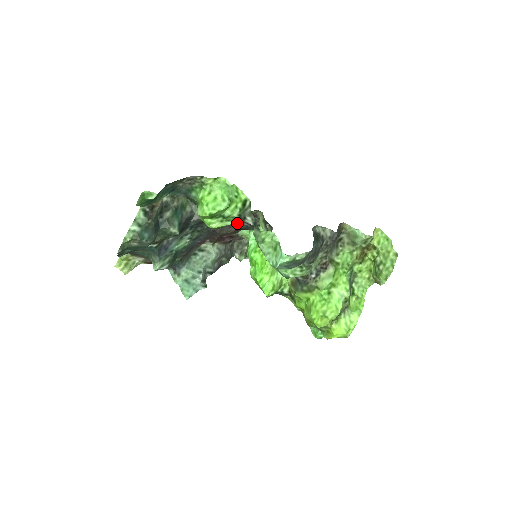
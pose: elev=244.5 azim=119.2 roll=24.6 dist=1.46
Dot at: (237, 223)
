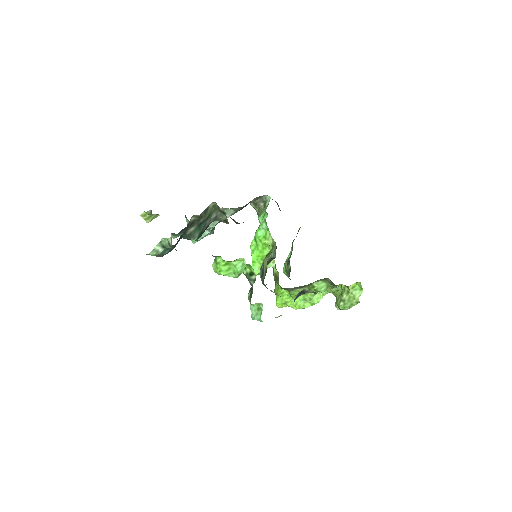
Dot at: occluded
